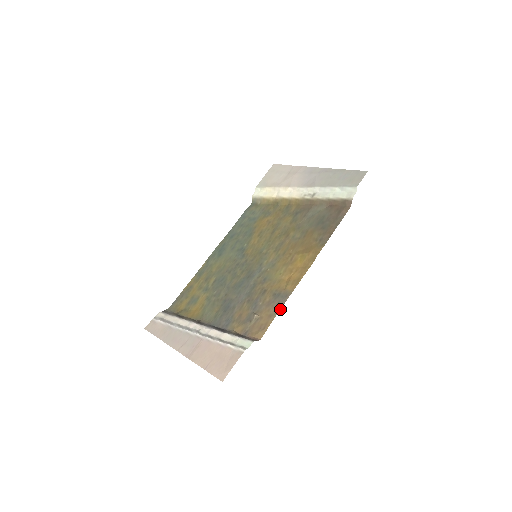
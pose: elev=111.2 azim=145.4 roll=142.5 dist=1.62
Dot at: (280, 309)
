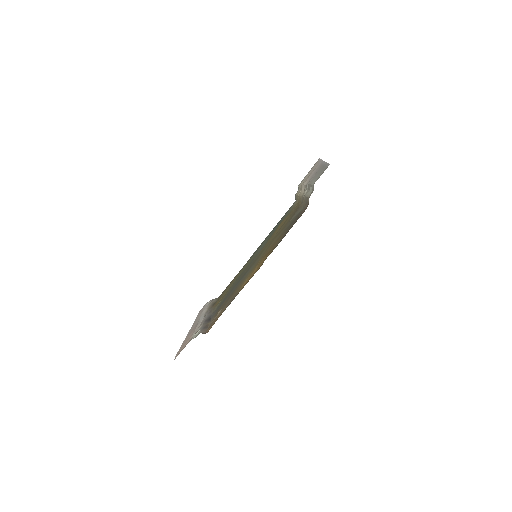
Dot at: occluded
